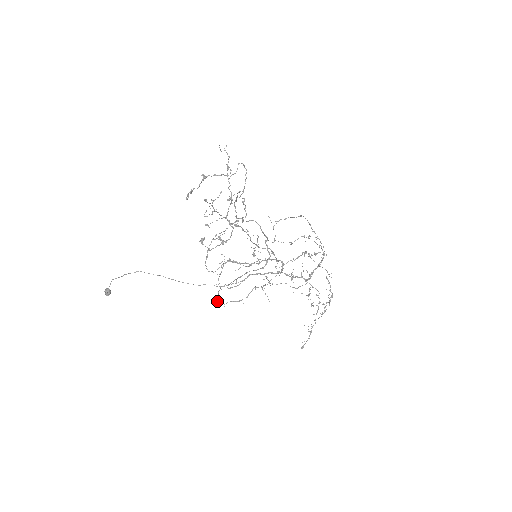
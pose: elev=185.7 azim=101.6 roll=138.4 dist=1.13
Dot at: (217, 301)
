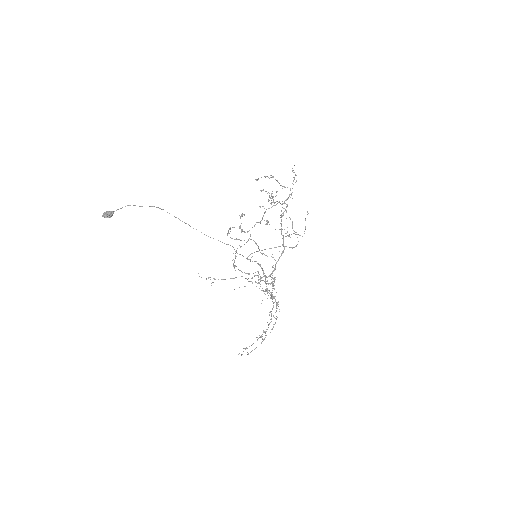
Dot at: (233, 263)
